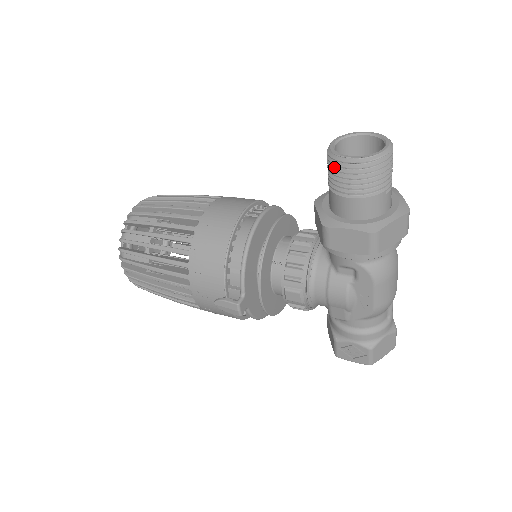
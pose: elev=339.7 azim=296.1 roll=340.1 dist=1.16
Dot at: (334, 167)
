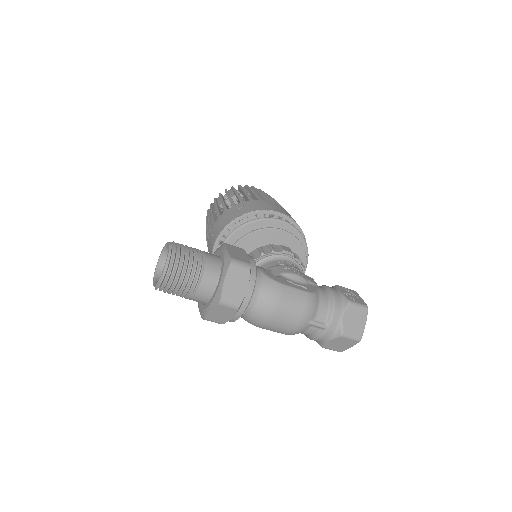
Dot at: occluded
